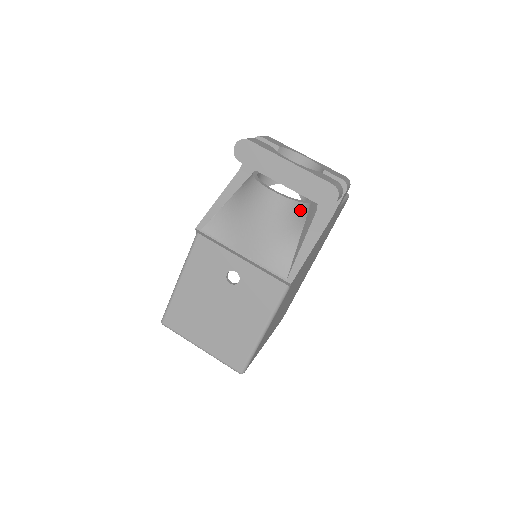
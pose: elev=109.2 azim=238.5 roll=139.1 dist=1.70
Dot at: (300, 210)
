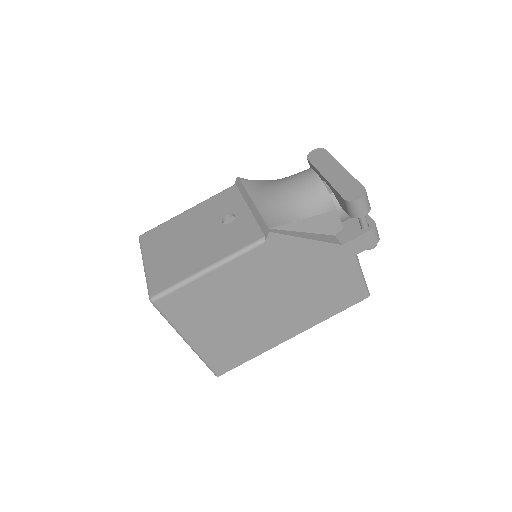
Dot at: (324, 200)
